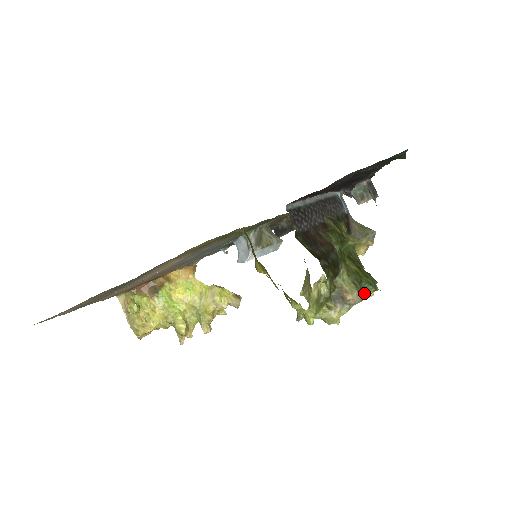
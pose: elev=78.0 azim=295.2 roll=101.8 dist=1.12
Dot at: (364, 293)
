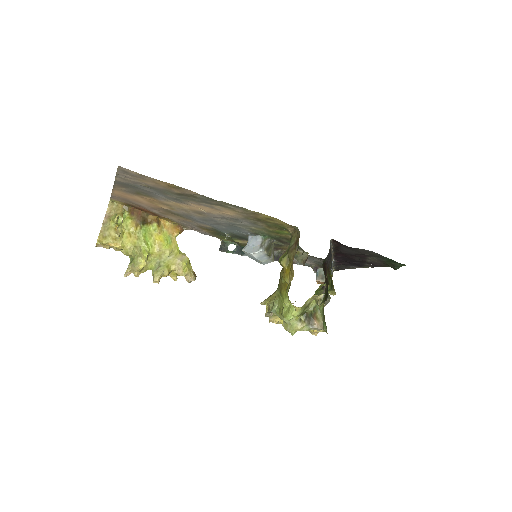
Dot at: occluded
